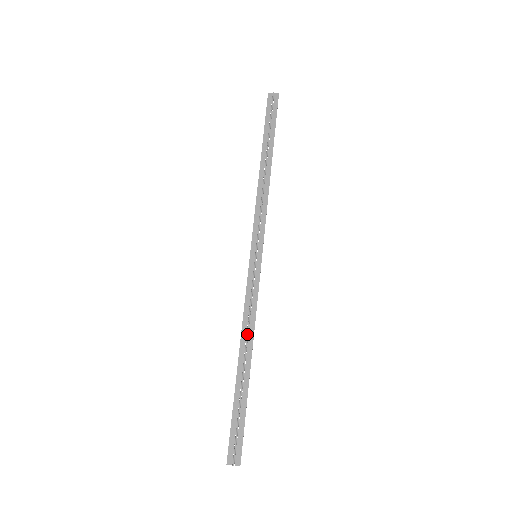
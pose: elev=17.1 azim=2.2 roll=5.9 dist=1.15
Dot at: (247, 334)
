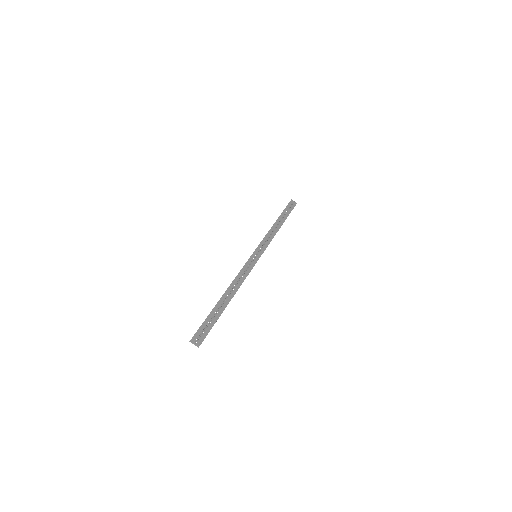
Dot at: (235, 285)
